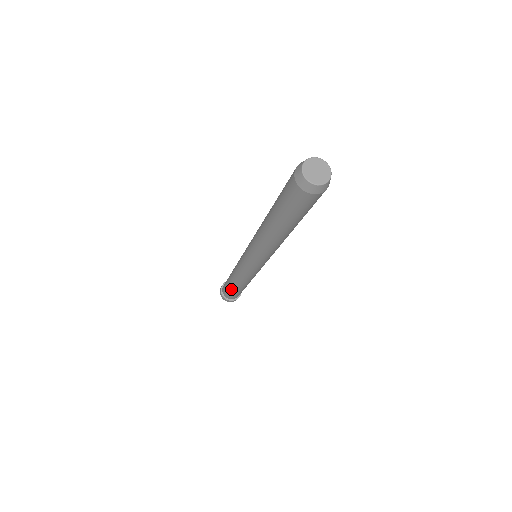
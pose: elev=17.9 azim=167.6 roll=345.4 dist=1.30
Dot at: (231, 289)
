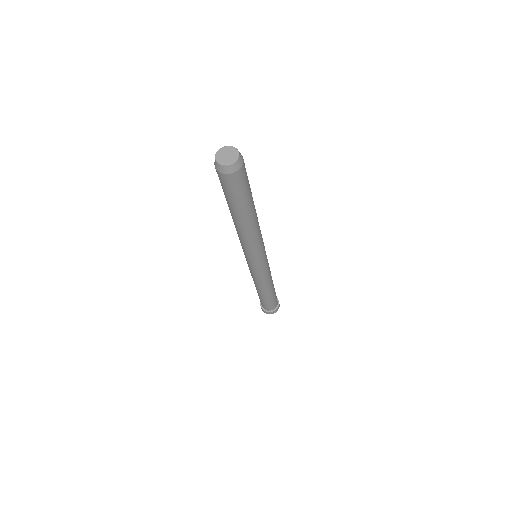
Dot at: (263, 299)
